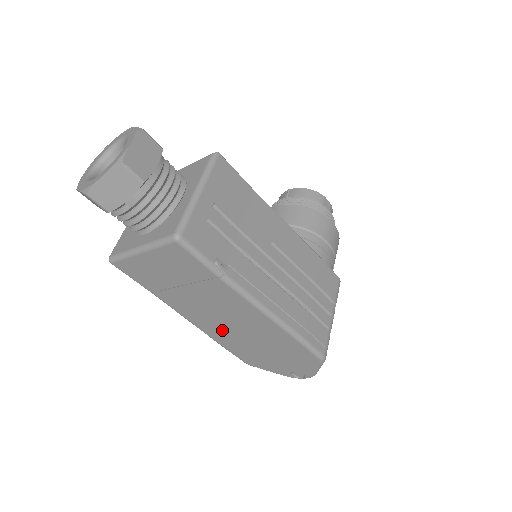
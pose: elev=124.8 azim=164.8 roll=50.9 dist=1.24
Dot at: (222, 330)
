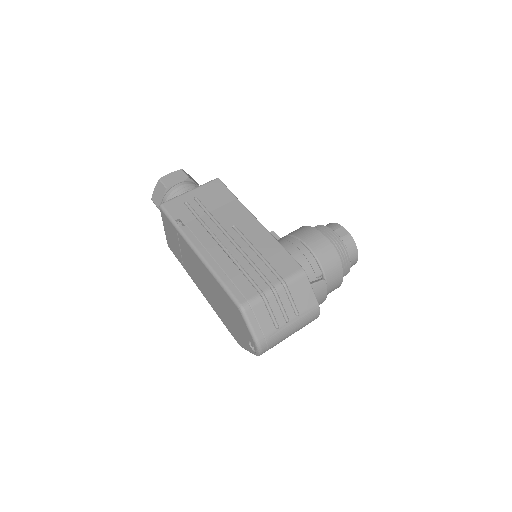
Dot at: (209, 295)
